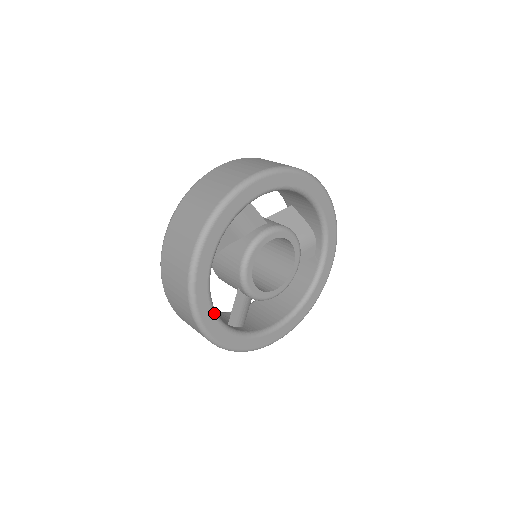
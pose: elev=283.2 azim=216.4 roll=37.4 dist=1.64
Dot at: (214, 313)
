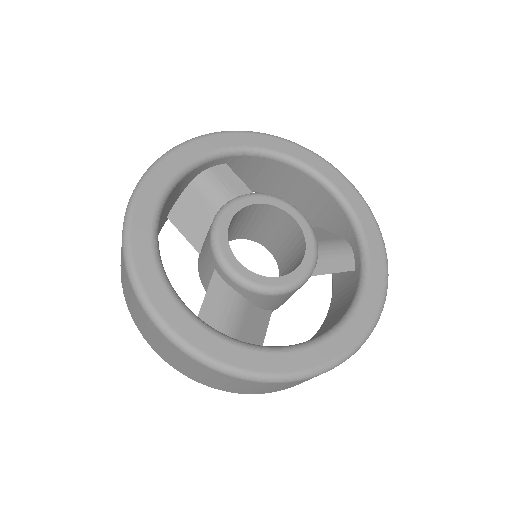
Dot at: (160, 270)
